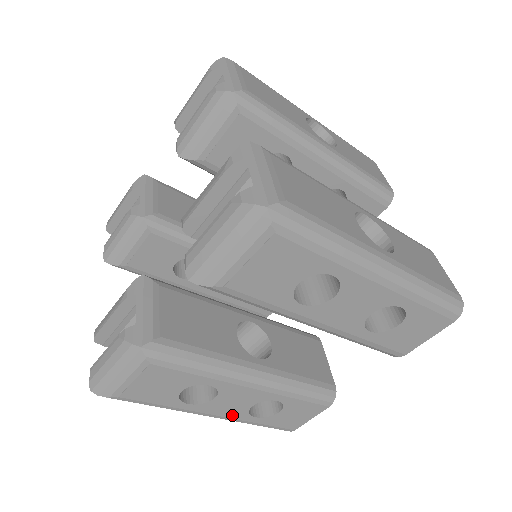
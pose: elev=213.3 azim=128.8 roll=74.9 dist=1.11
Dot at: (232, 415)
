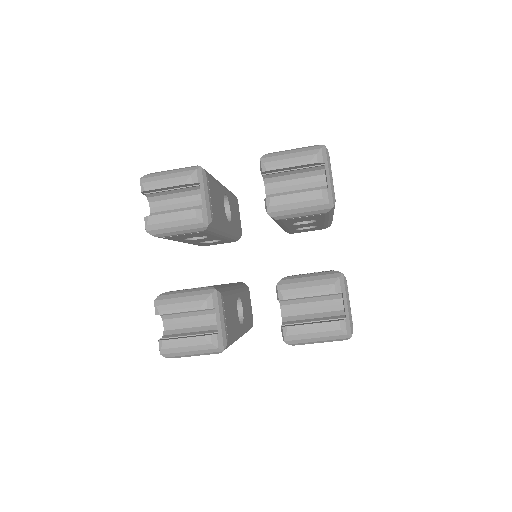
Dot at: occluded
